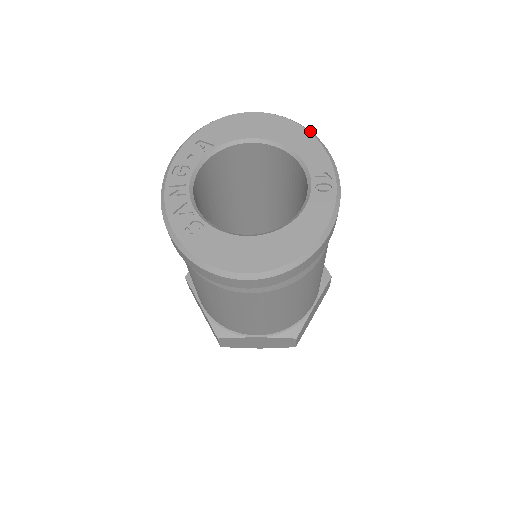
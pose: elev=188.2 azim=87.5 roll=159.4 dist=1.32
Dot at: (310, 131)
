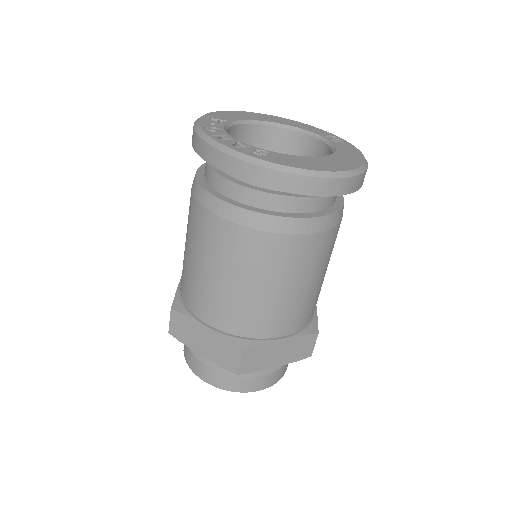
Dot at: occluded
